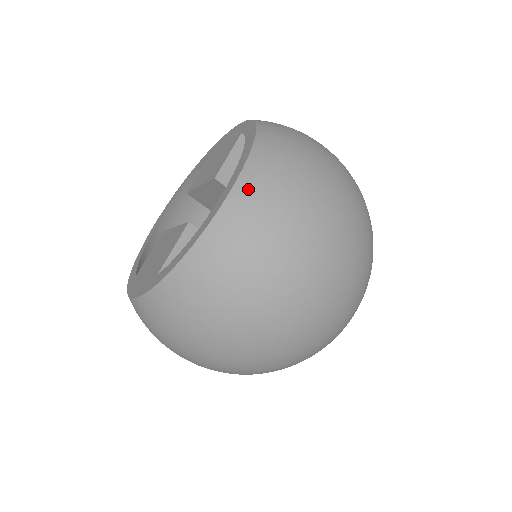
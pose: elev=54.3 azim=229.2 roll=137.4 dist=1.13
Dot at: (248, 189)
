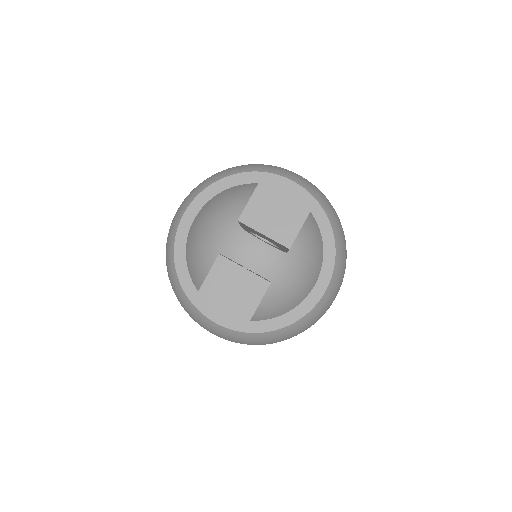
Dot at: (330, 292)
